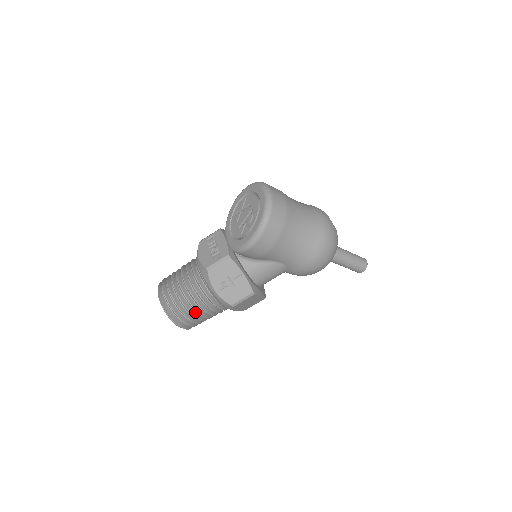
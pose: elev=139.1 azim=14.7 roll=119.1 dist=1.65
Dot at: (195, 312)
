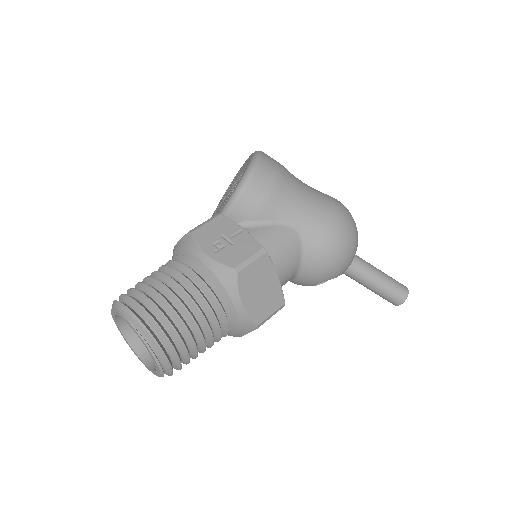
Dot at: (176, 309)
